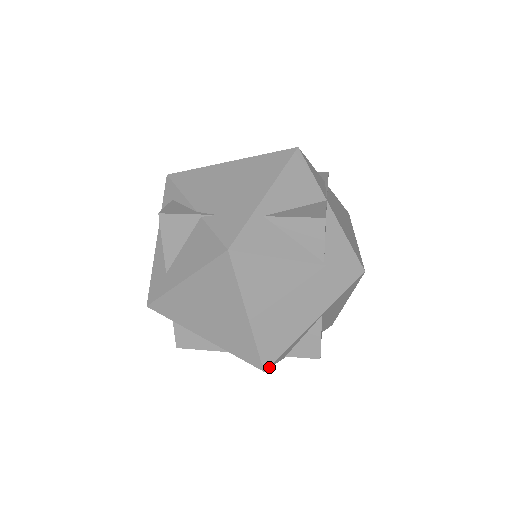
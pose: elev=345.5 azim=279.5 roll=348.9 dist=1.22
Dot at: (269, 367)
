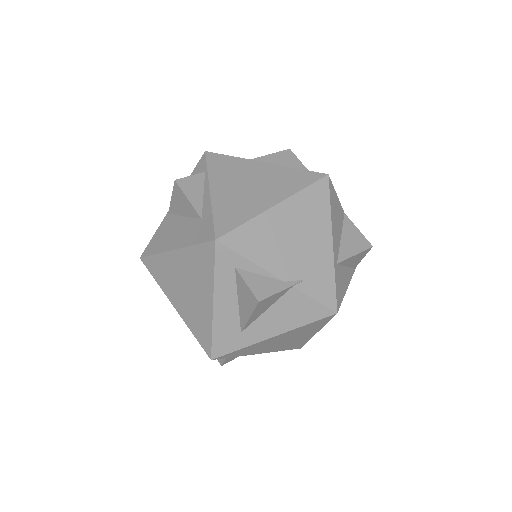
Dot at: occluded
